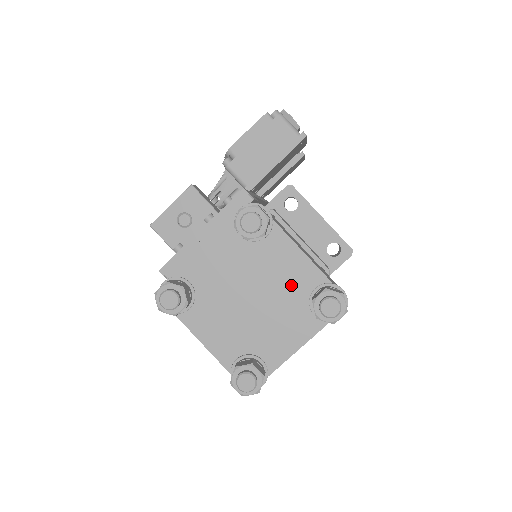
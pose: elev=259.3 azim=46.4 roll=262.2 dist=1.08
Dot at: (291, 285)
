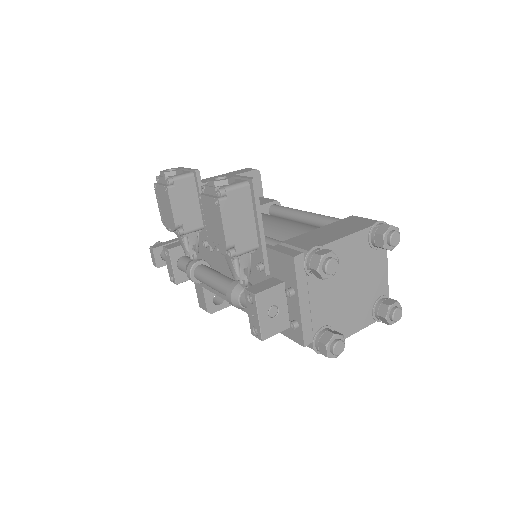
Dot at: (359, 255)
